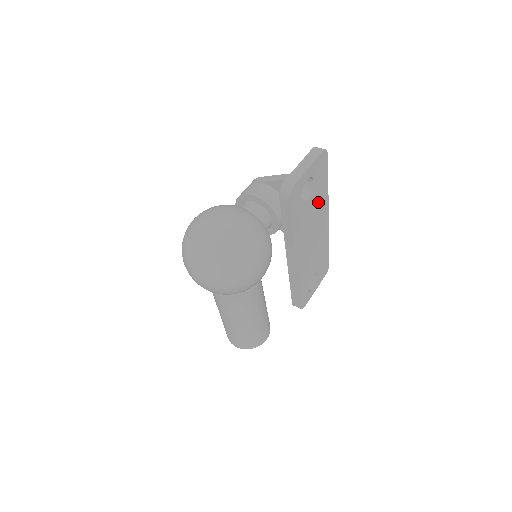
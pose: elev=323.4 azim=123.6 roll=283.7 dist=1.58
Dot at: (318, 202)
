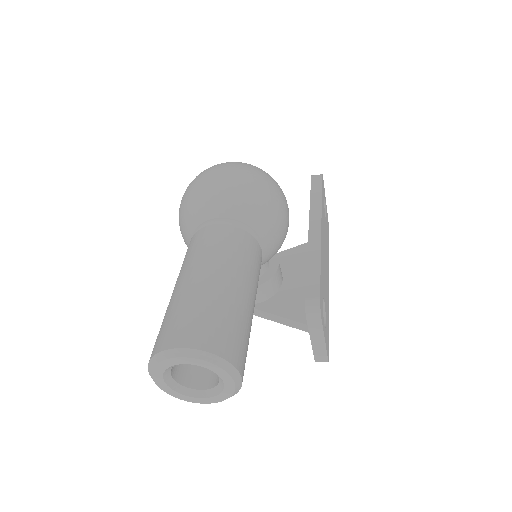
Dot at: occluded
